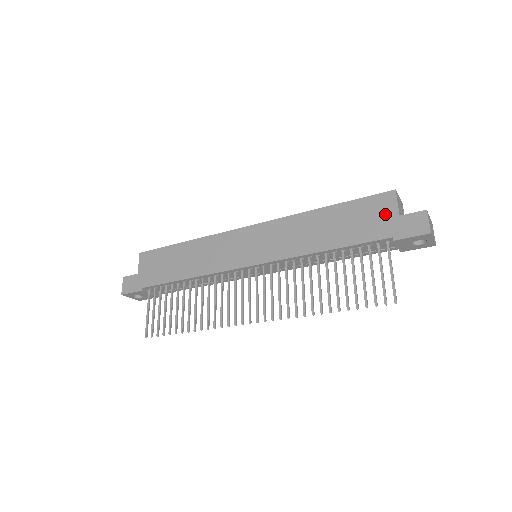
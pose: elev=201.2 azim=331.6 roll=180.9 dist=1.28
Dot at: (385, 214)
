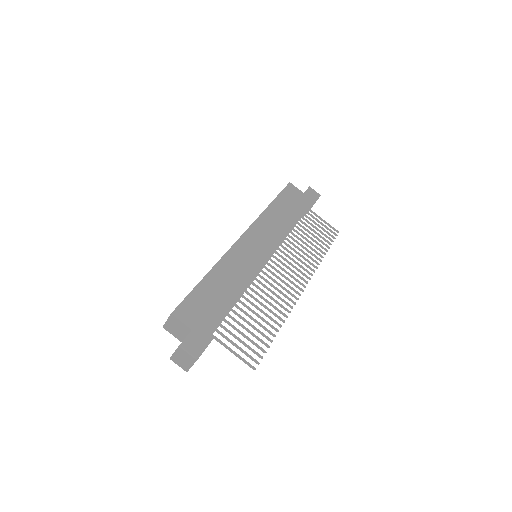
Dot at: (298, 195)
